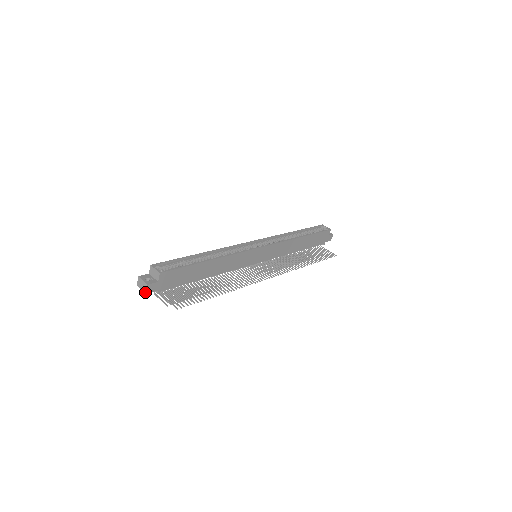
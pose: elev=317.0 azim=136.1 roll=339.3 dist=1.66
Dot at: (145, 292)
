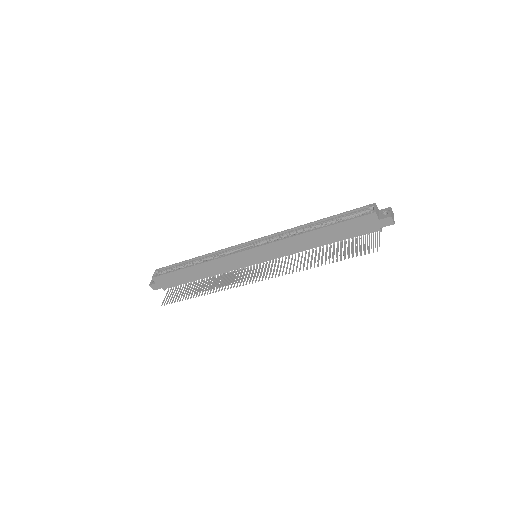
Dot at: (154, 289)
